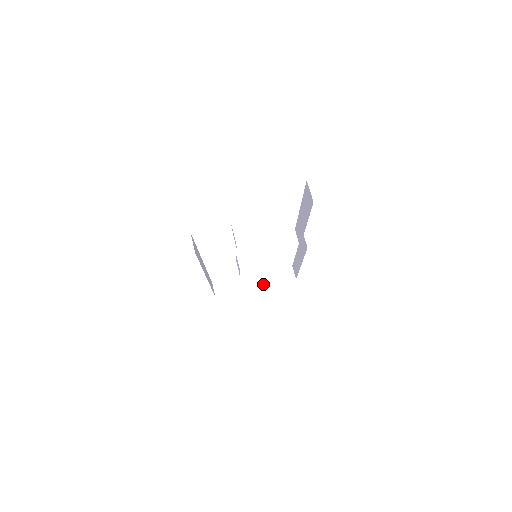
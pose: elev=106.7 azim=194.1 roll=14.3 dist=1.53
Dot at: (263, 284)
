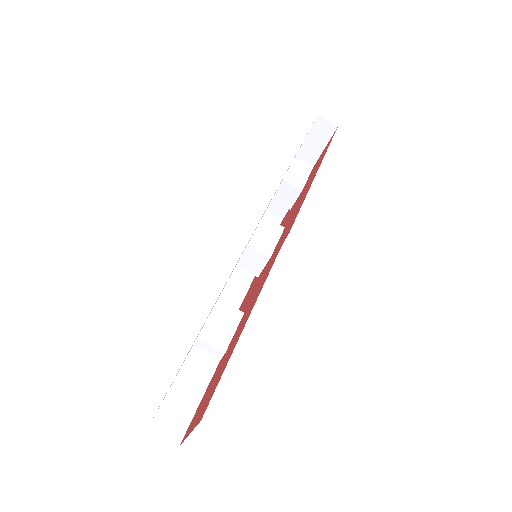
Dot at: (310, 163)
